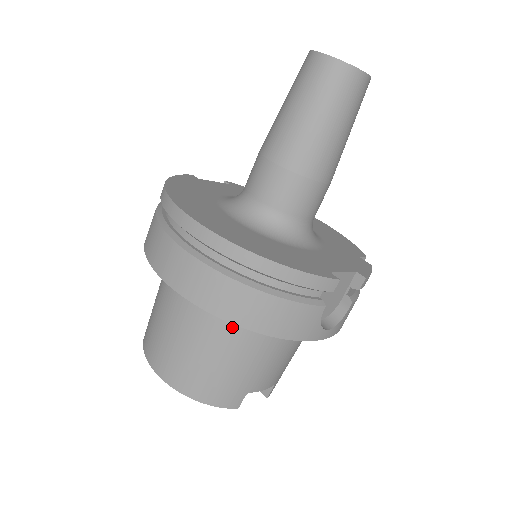
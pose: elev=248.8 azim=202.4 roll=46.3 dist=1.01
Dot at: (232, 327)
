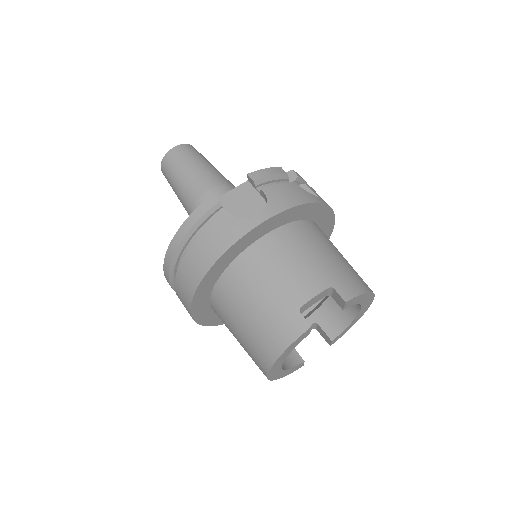
Dot at: (230, 288)
